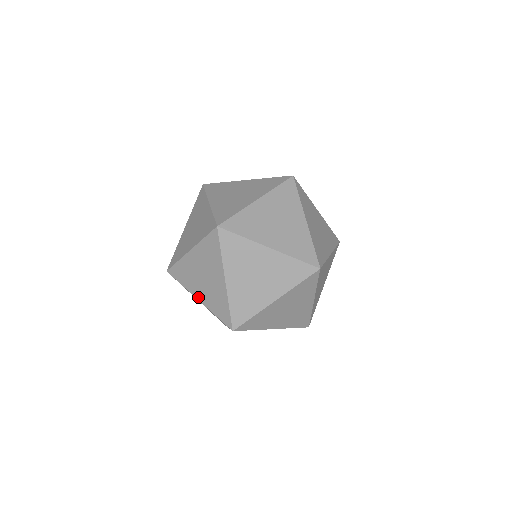
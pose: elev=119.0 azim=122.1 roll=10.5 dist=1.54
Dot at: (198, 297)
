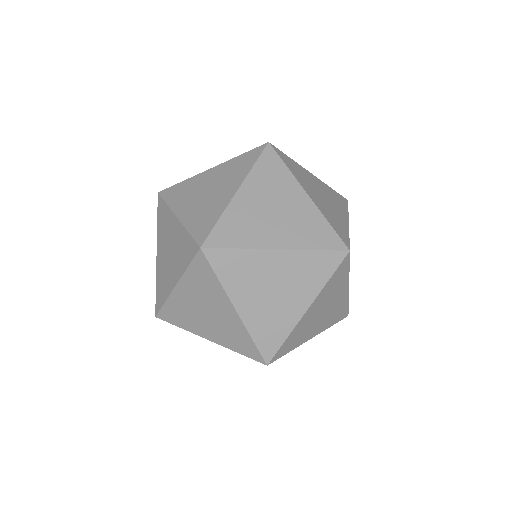
Dot at: (158, 253)
